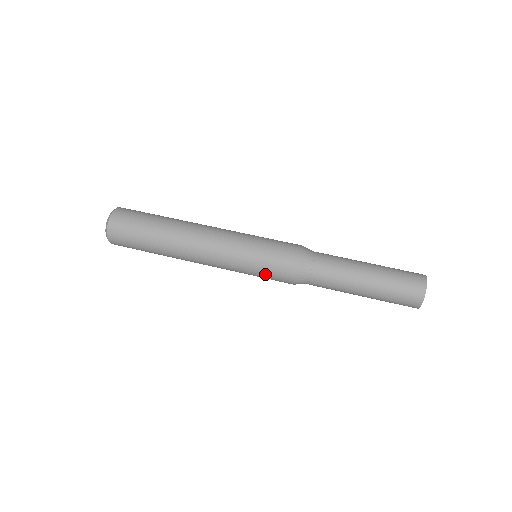
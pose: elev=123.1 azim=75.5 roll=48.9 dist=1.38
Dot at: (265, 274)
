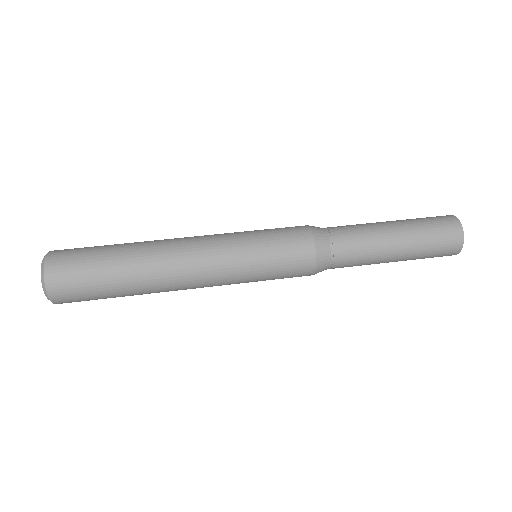
Dot at: (278, 260)
